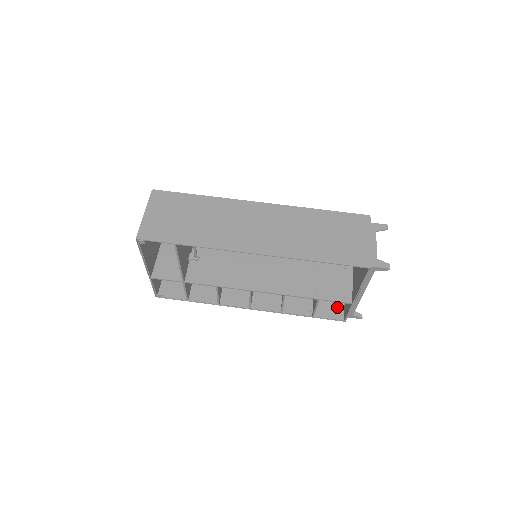
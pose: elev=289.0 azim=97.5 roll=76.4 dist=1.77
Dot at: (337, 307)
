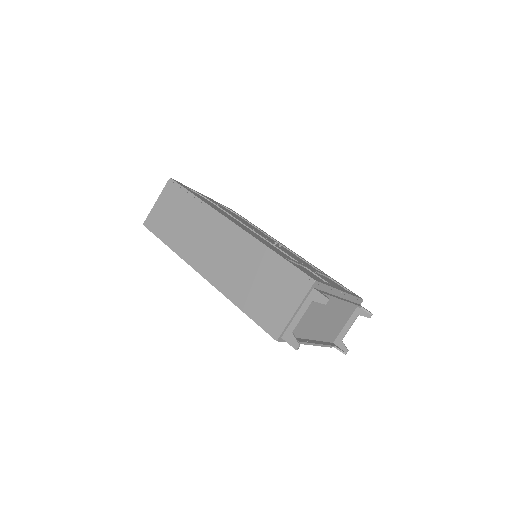
Dot at: occluded
